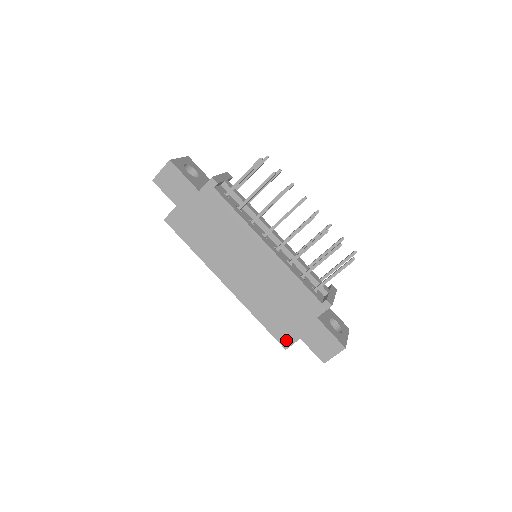
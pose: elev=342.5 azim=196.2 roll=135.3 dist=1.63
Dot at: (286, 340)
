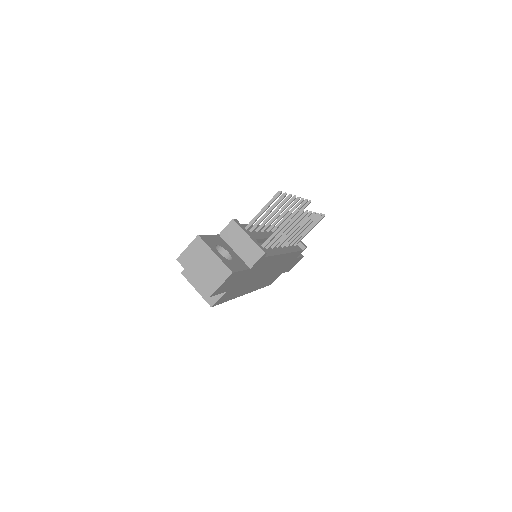
Dot at: (273, 281)
